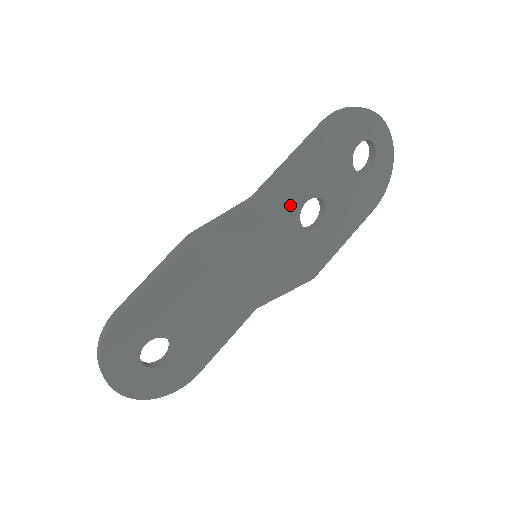
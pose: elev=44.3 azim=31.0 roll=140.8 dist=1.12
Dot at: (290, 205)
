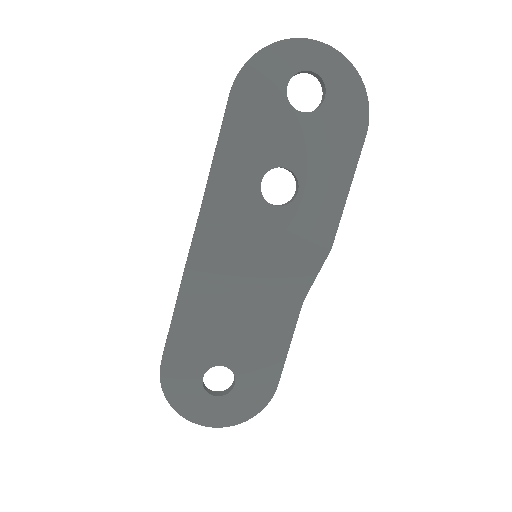
Dot at: (243, 195)
